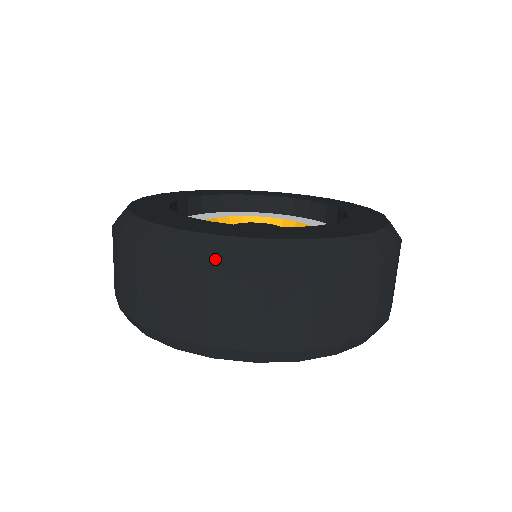
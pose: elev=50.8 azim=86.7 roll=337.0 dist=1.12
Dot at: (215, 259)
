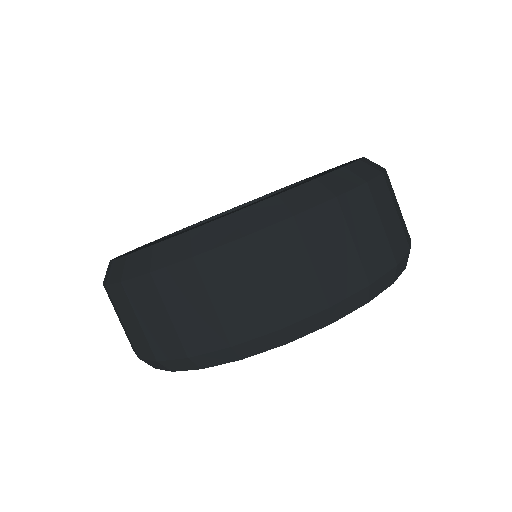
Dot at: (122, 278)
